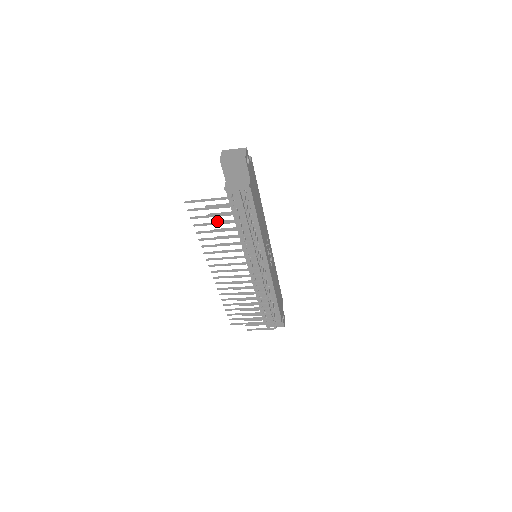
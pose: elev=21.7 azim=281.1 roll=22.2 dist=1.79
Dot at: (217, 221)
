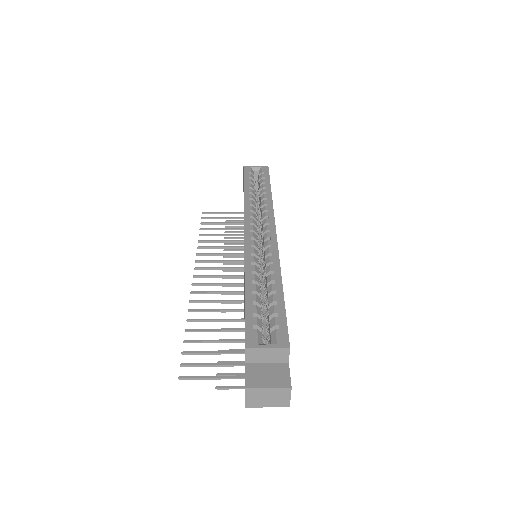
Dot at: occluded
